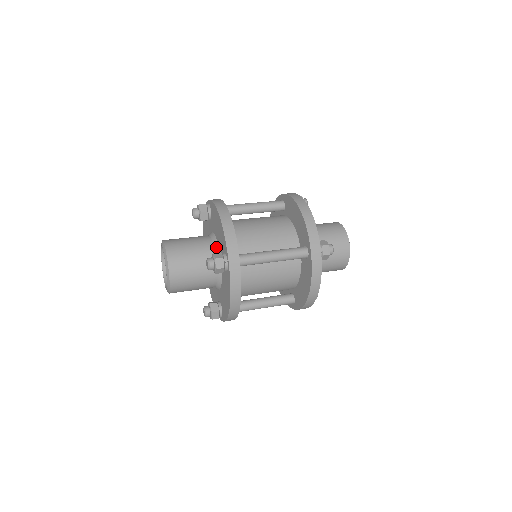
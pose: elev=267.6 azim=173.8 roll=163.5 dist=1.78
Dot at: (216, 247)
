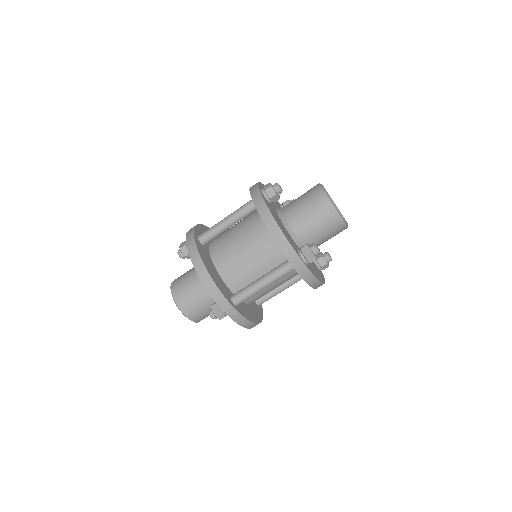
Dot at: occluded
